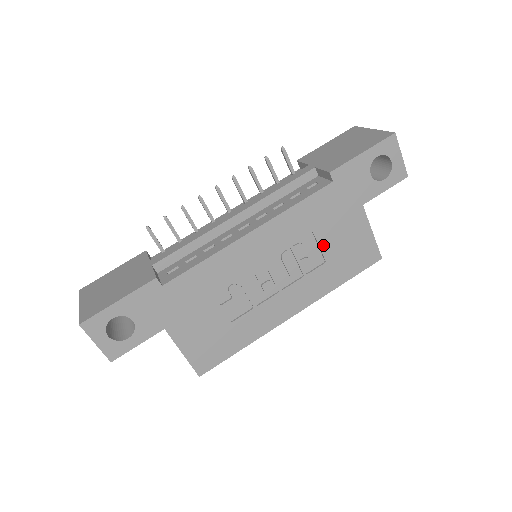
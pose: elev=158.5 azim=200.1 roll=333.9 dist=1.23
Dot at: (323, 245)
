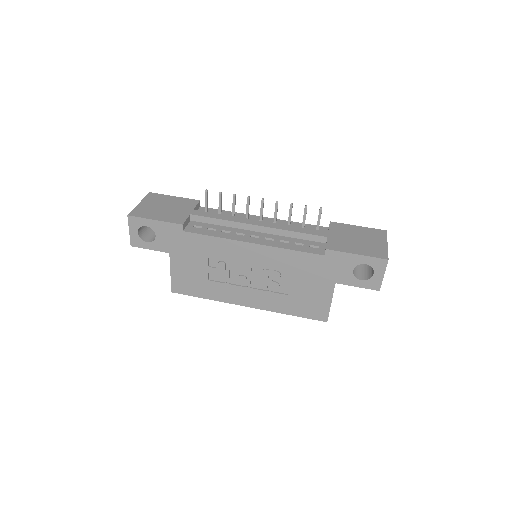
Dot at: (293, 284)
